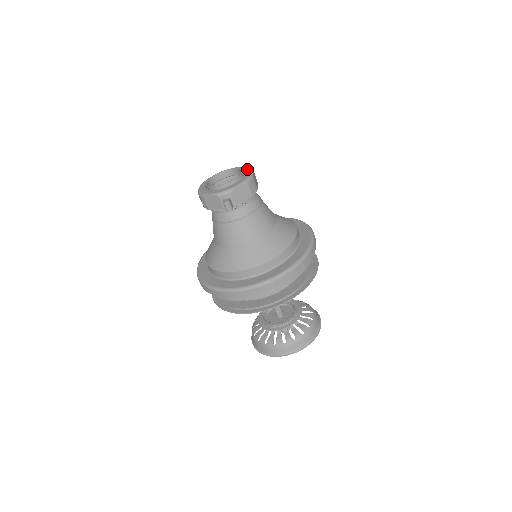
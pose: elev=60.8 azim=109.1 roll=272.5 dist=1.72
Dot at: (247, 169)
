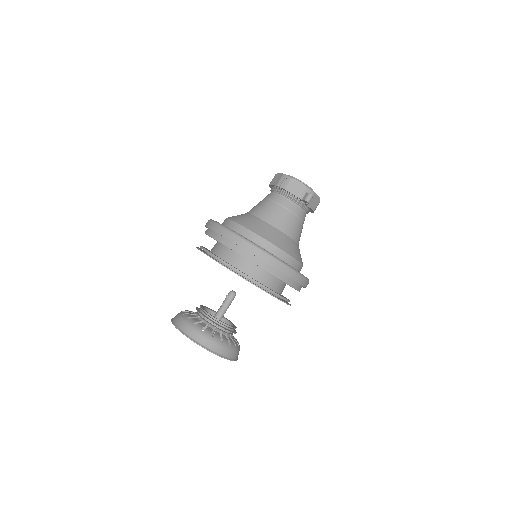
Dot at: occluded
